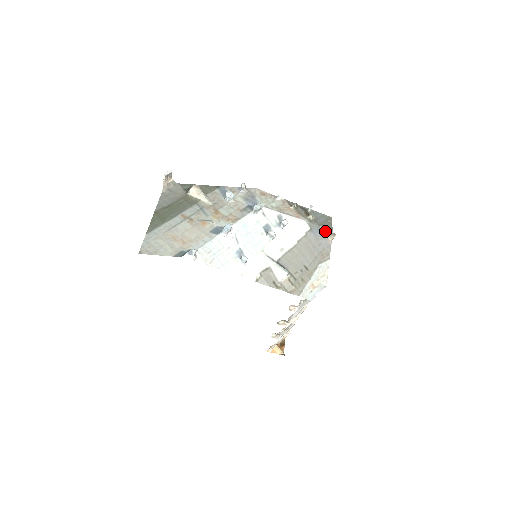
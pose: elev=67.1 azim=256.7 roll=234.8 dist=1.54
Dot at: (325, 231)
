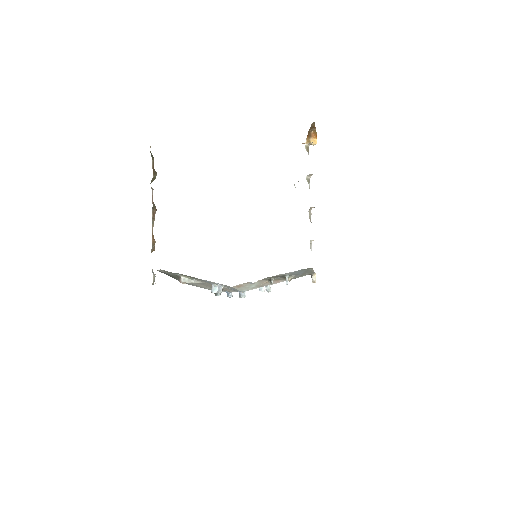
Dot at: occluded
